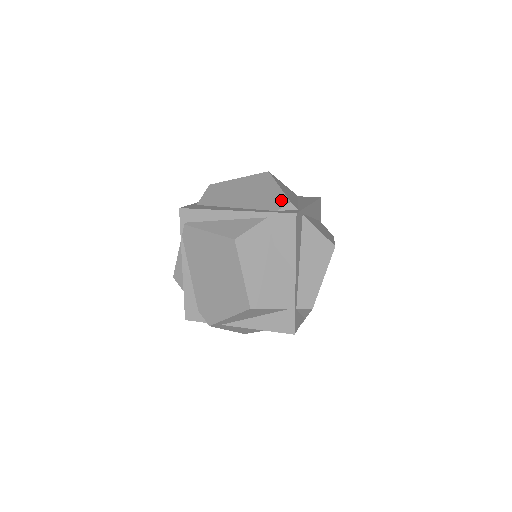
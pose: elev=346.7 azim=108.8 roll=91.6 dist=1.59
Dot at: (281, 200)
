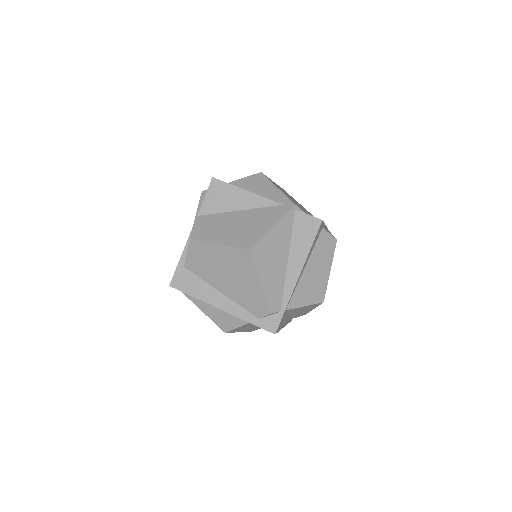
Dot at: (262, 307)
